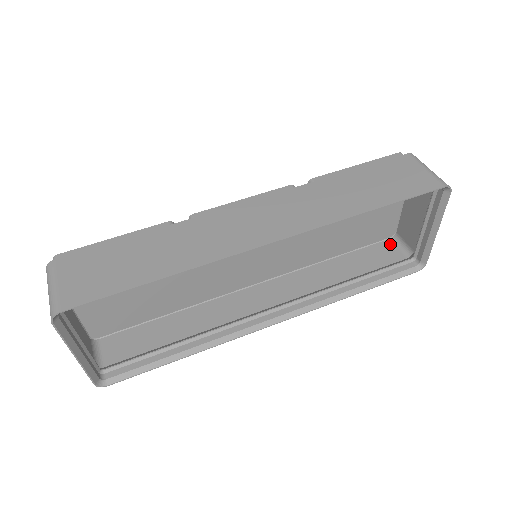
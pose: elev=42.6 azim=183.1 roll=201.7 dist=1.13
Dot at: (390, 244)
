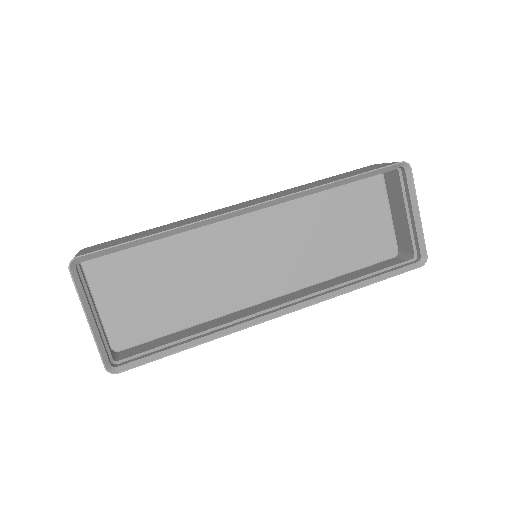
Dot at: (394, 259)
